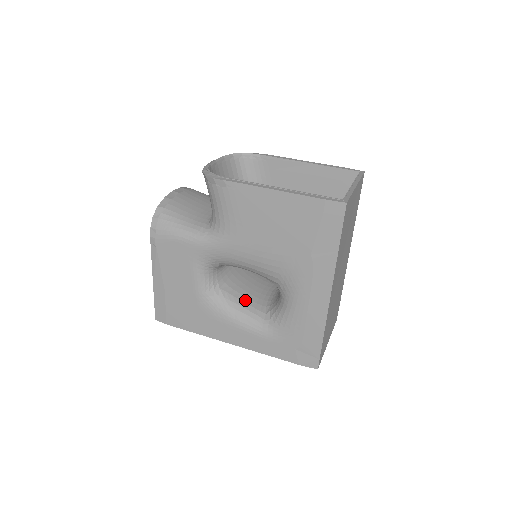
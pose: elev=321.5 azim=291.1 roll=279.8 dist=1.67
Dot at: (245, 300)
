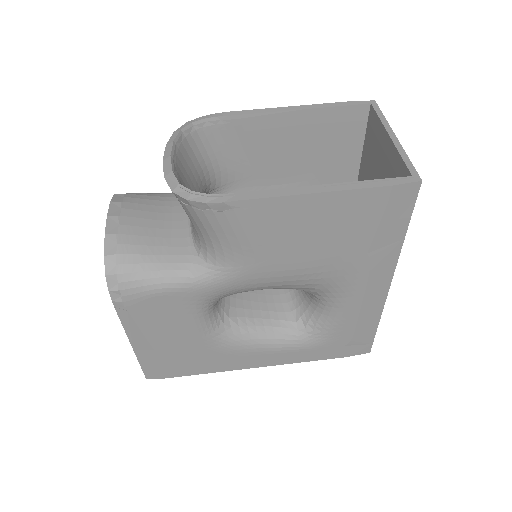
Dot at: (262, 315)
